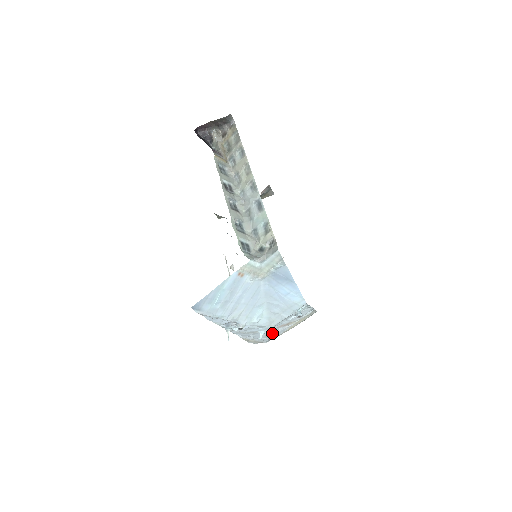
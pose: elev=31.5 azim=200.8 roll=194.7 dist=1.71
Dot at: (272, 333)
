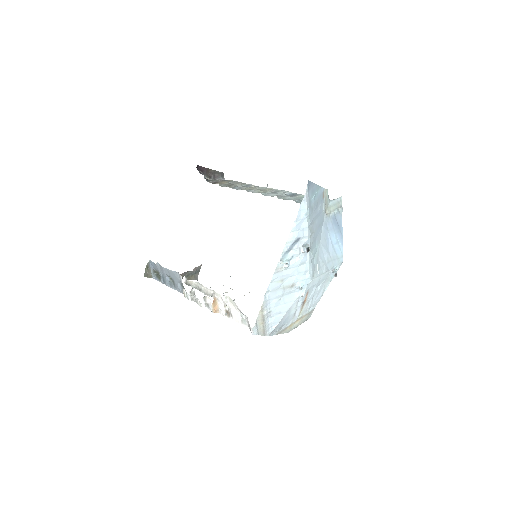
Dot at: (294, 305)
